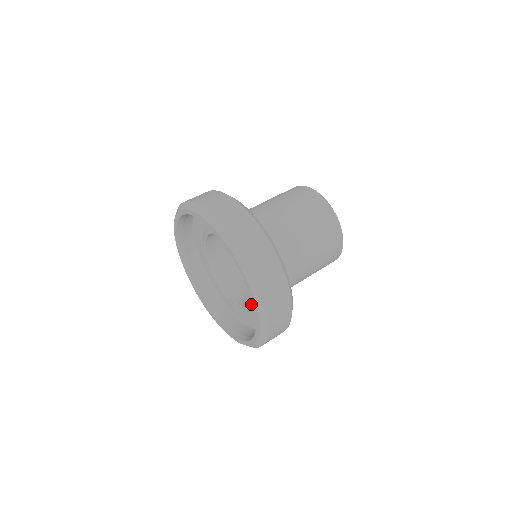
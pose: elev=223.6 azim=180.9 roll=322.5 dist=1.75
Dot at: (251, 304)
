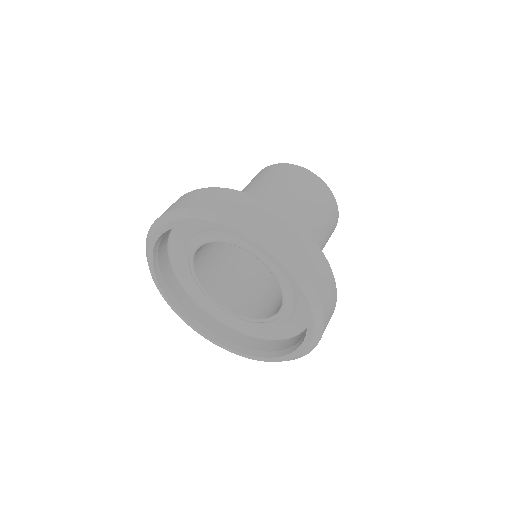
Dot at: (240, 316)
